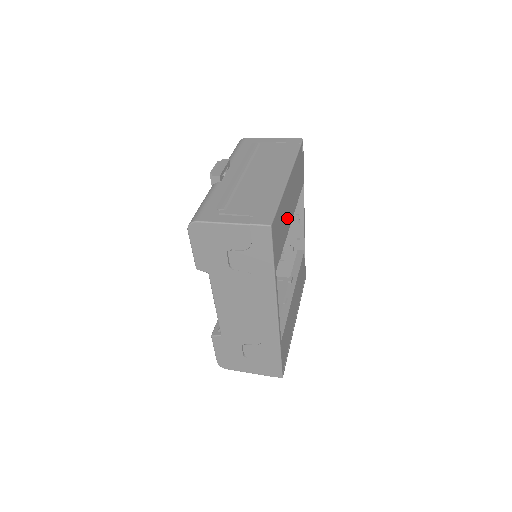
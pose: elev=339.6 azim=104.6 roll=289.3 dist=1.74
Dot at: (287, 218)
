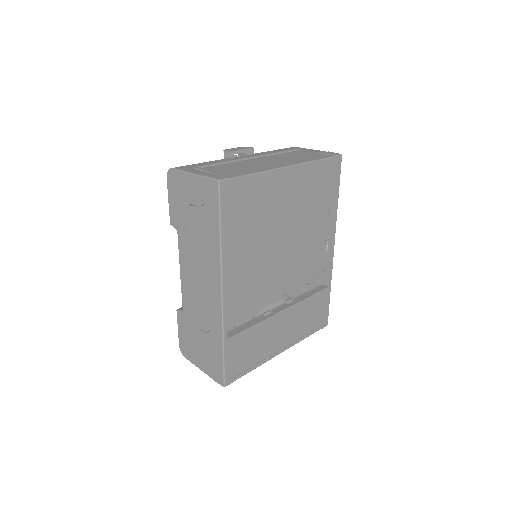
Dot at: (274, 208)
